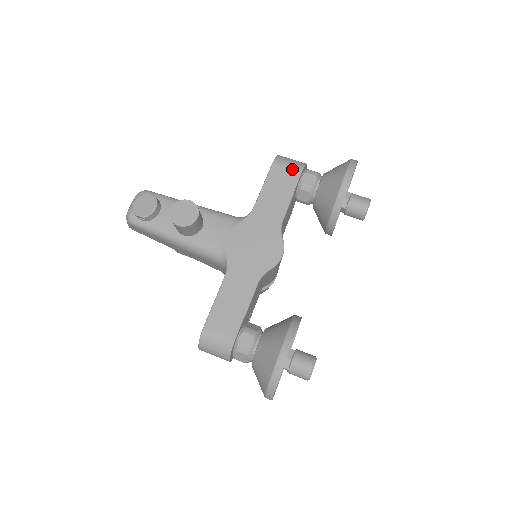
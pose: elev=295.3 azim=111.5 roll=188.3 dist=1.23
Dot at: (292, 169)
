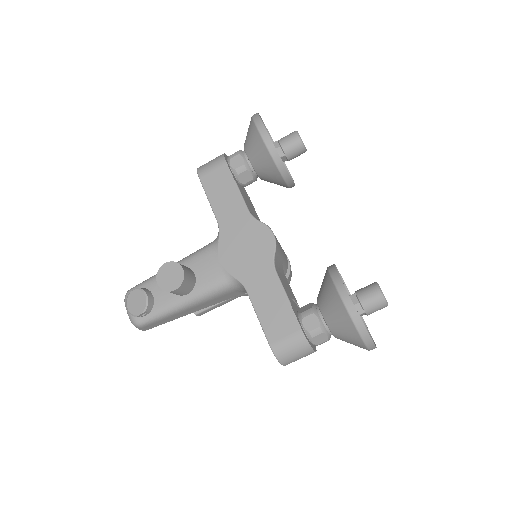
Dot at: (217, 167)
